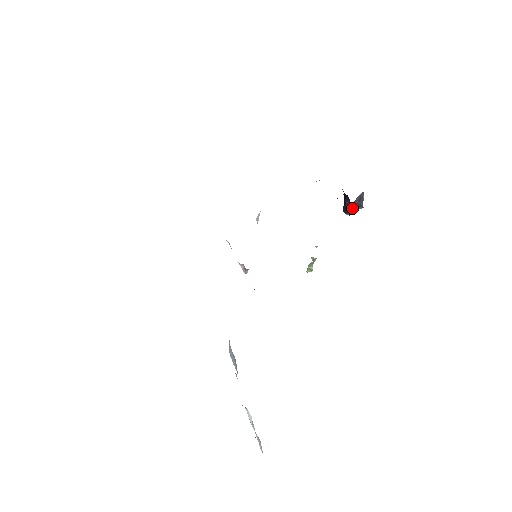
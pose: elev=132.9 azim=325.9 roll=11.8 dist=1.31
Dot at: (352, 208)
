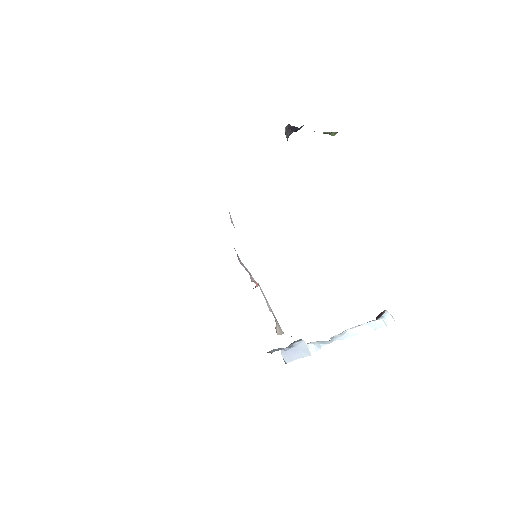
Dot at: (295, 131)
